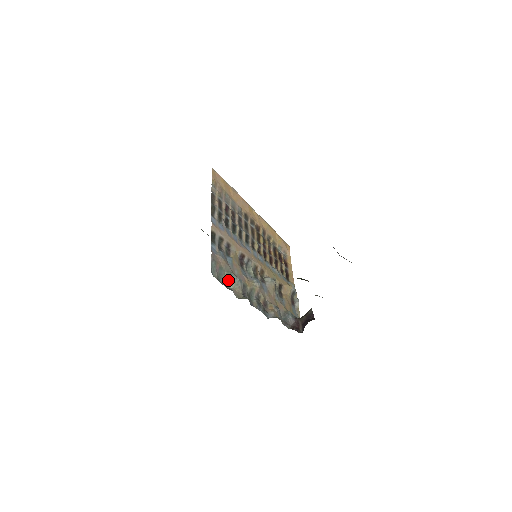
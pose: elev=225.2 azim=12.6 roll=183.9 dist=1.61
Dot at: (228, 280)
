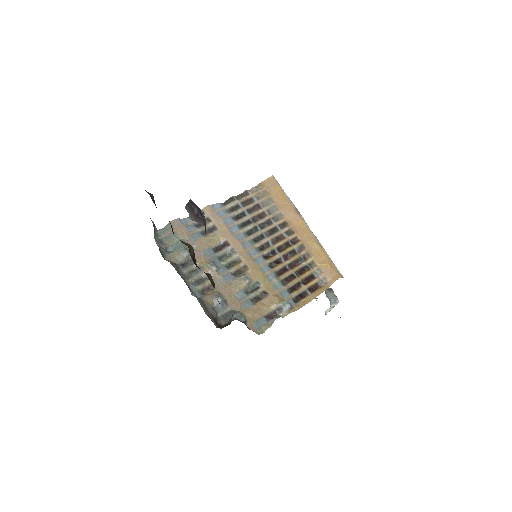
Dot at: (175, 246)
